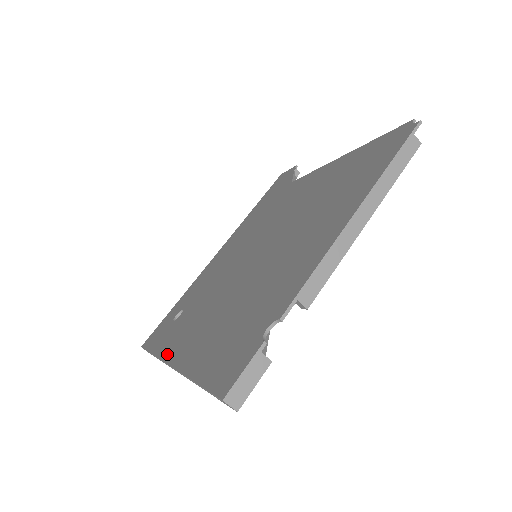
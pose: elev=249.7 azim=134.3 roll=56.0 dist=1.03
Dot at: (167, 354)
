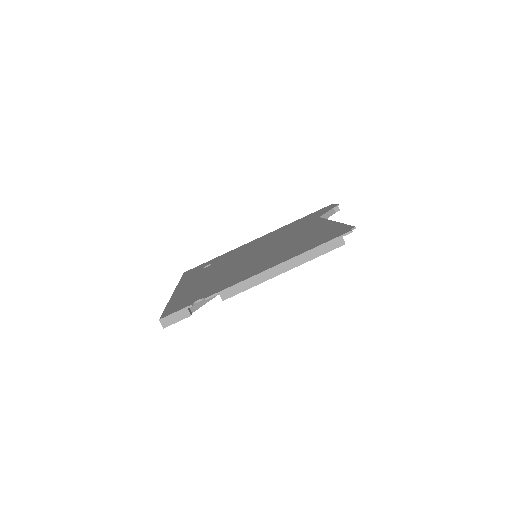
Dot at: (180, 285)
